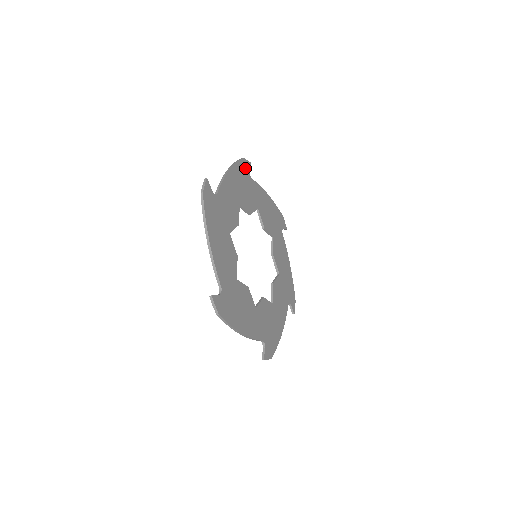
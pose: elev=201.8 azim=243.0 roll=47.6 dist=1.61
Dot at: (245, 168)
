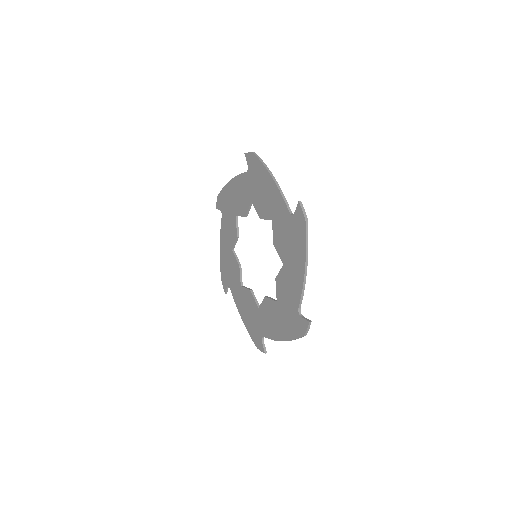
Dot at: (301, 223)
